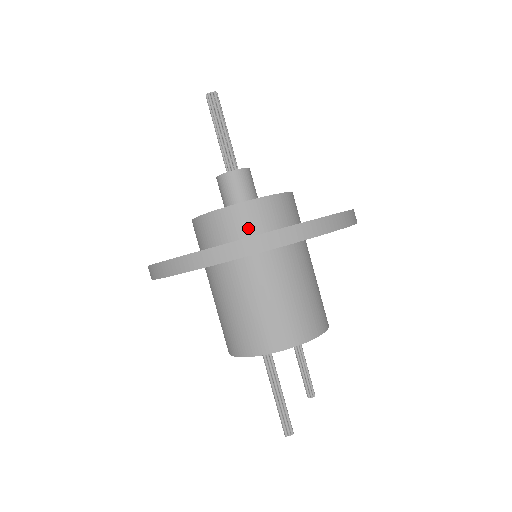
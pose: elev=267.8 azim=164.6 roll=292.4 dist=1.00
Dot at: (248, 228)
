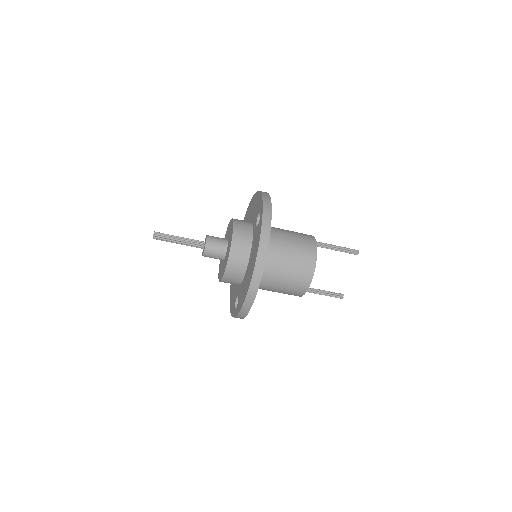
Dot at: occluded
